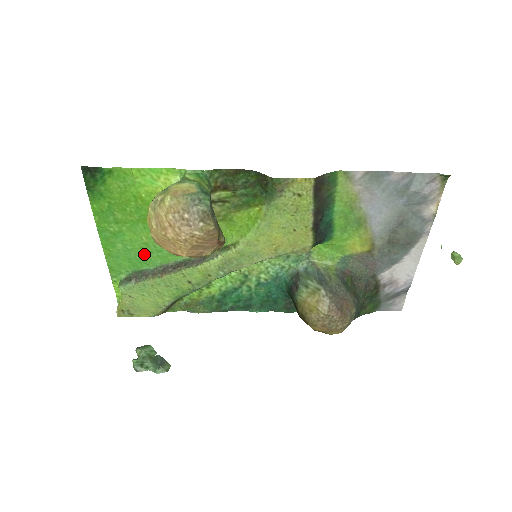
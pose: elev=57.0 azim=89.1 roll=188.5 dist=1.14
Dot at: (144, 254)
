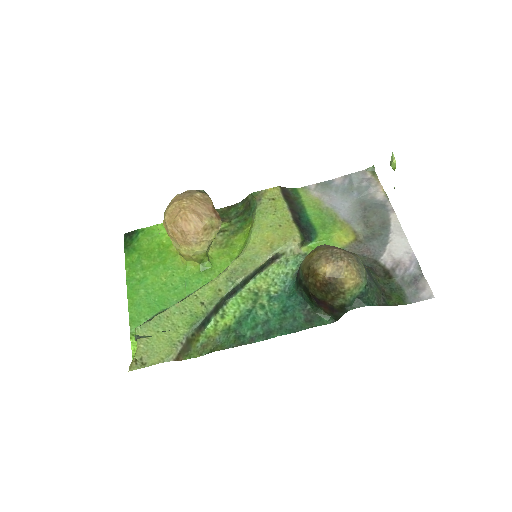
Dot at: (162, 295)
